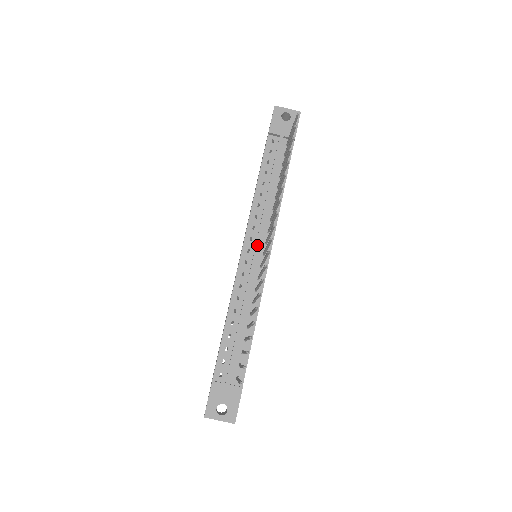
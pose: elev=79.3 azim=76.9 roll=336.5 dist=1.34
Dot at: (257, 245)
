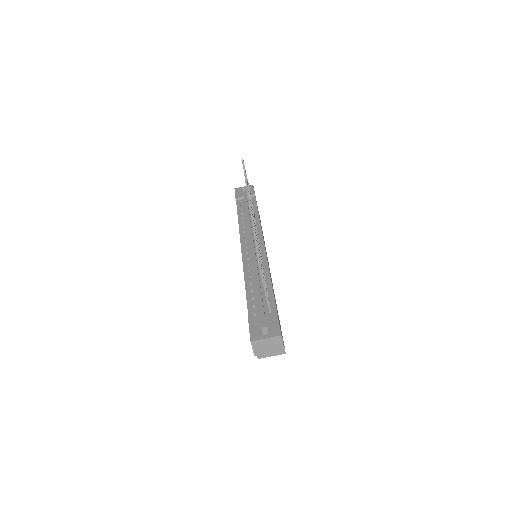
Dot at: (251, 241)
